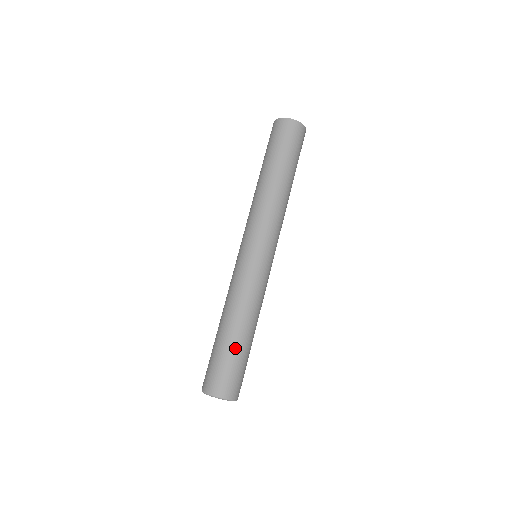
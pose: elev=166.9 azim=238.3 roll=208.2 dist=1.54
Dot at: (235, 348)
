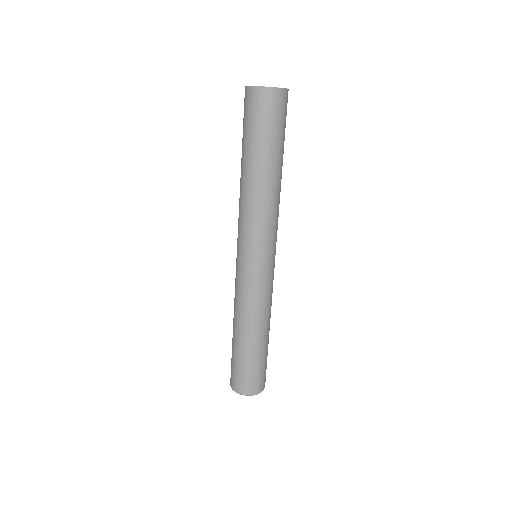
Dot at: (257, 354)
